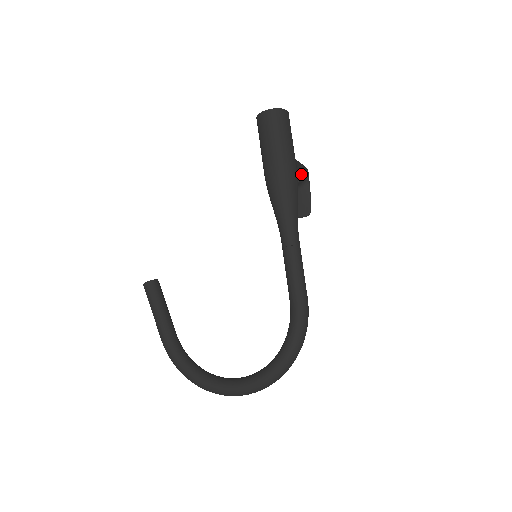
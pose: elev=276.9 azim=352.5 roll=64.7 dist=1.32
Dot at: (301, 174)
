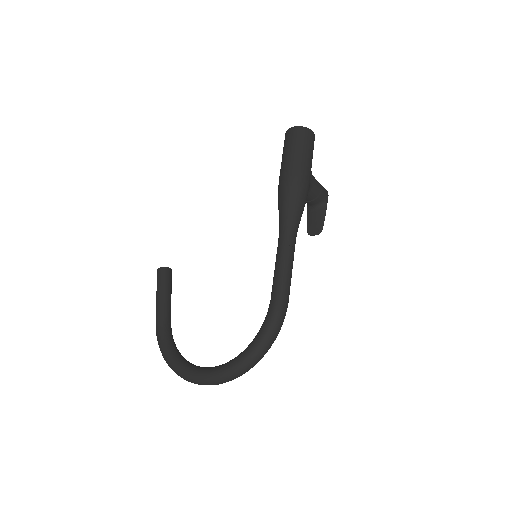
Dot at: (317, 192)
